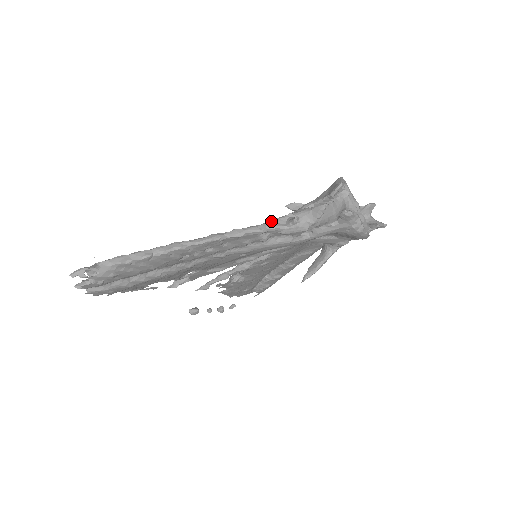
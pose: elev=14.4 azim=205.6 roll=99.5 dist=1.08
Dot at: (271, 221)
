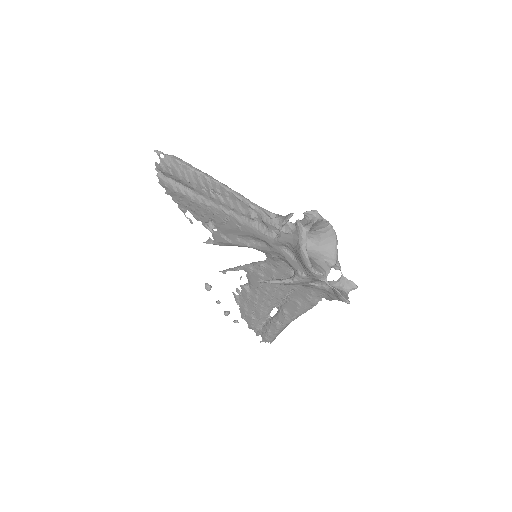
Dot at: (263, 208)
